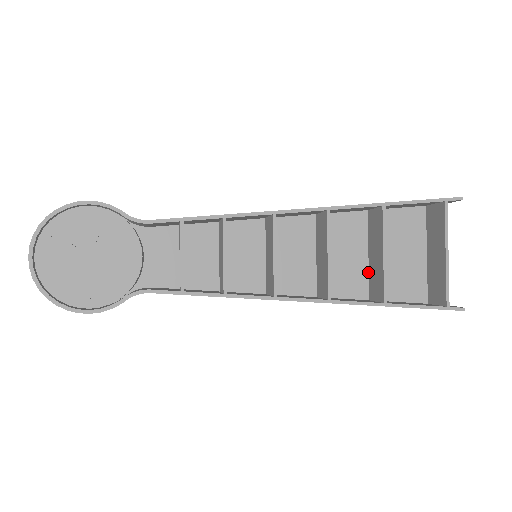
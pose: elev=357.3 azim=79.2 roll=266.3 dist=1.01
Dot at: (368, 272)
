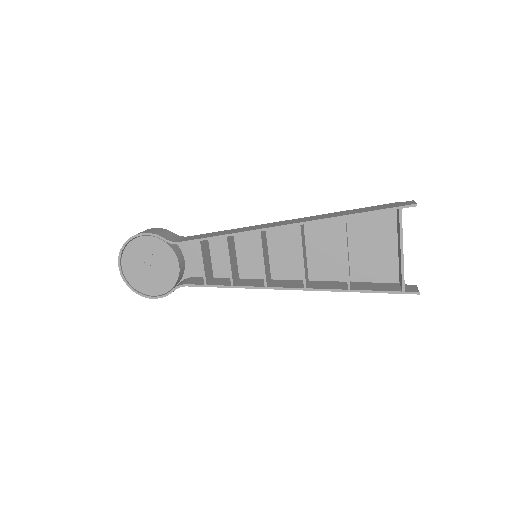
Dot at: occluded
